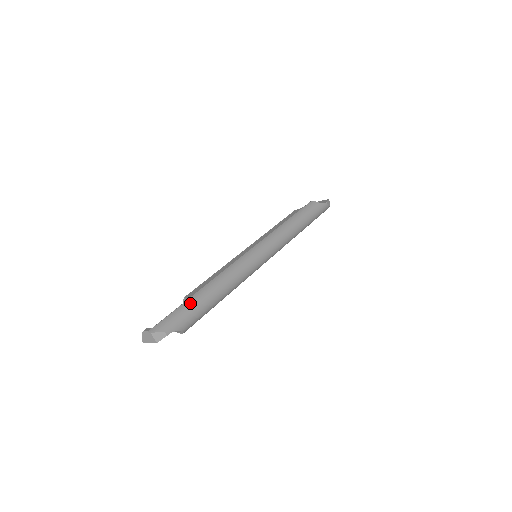
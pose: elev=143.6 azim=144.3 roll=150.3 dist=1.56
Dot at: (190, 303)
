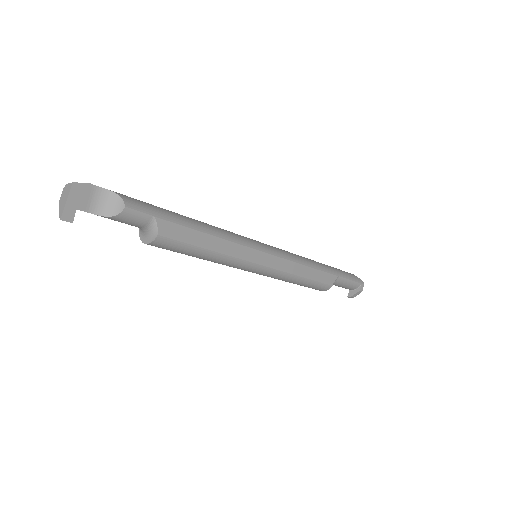
Dot at: occluded
